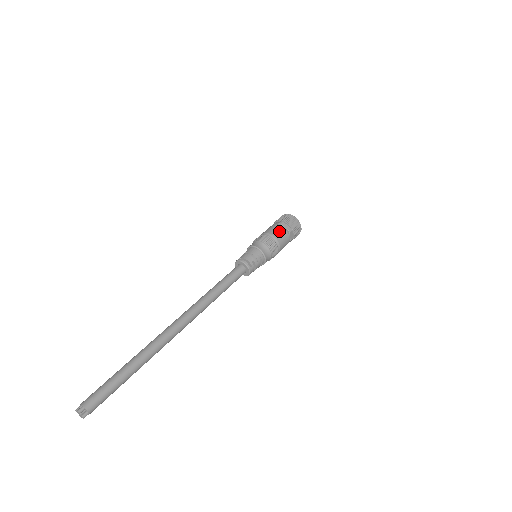
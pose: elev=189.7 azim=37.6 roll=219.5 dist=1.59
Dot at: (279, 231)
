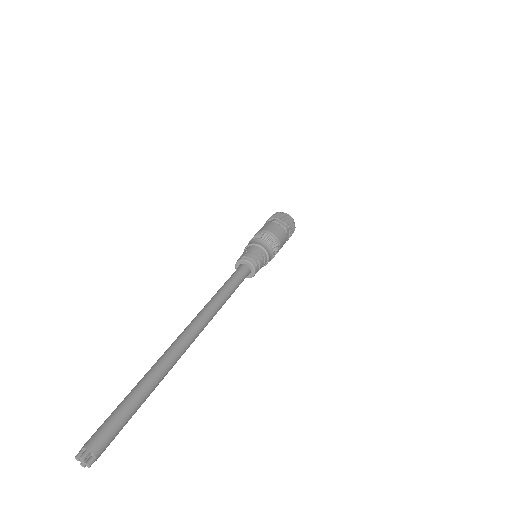
Dot at: (277, 228)
